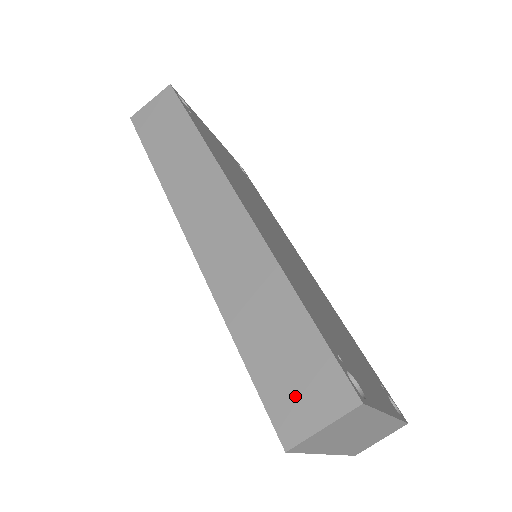
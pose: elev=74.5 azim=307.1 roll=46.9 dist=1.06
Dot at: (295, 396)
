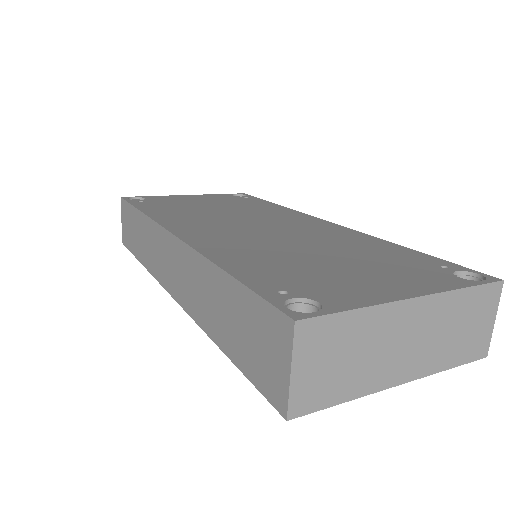
Dot at: (264, 361)
